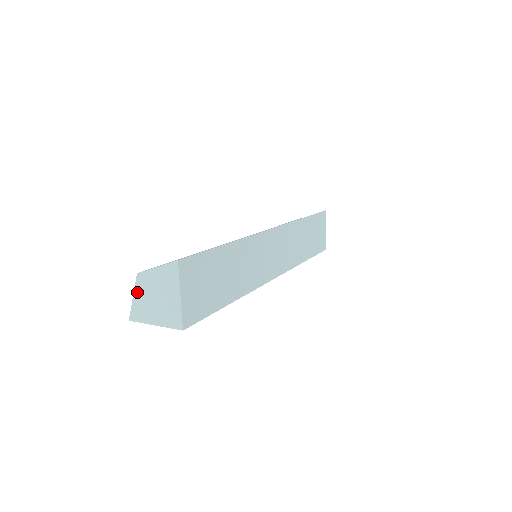
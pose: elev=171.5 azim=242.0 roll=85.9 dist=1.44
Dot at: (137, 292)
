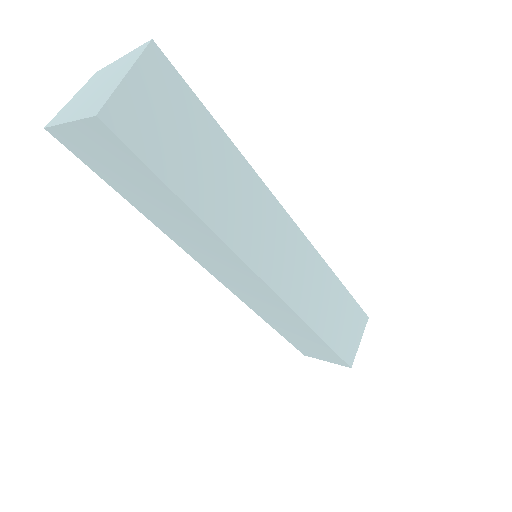
Dot at: (80, 92)
